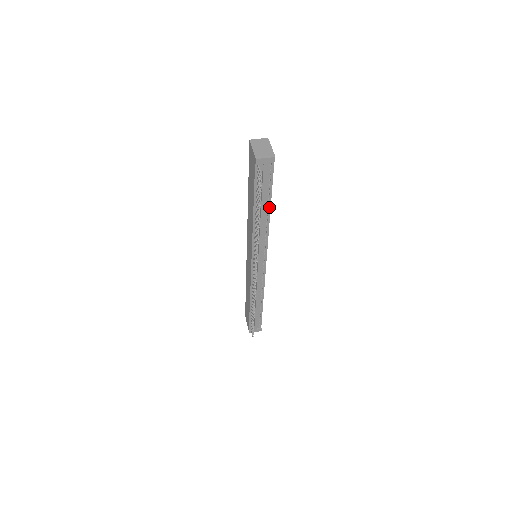
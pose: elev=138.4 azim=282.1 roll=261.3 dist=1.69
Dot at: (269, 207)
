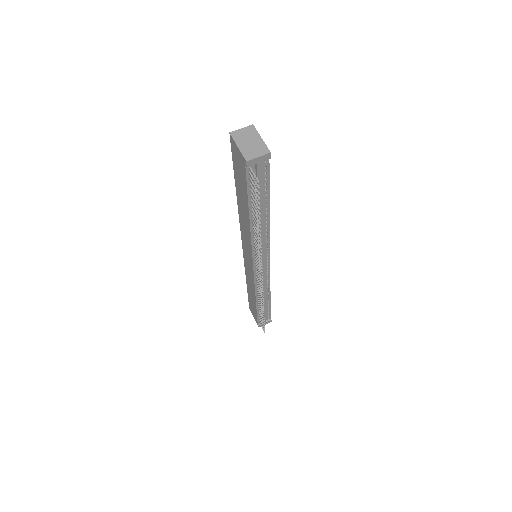
Dot at: (268, 207)
